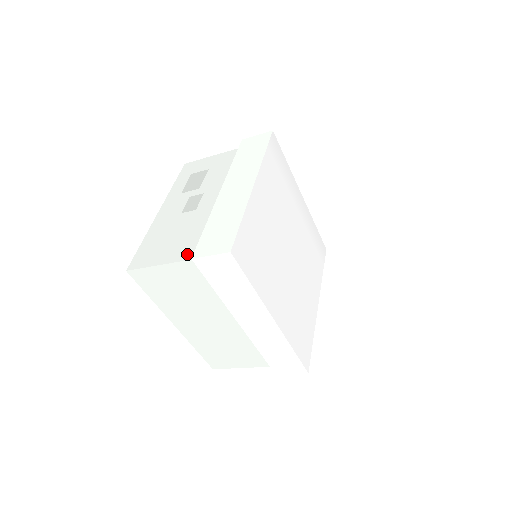
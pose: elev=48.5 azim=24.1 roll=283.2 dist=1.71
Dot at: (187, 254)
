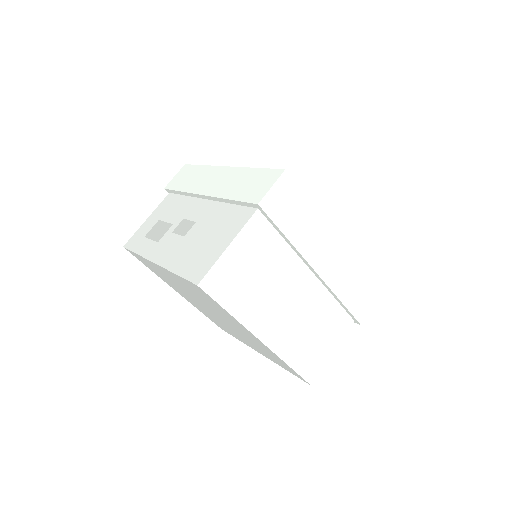
Dot at: (243, 219)
